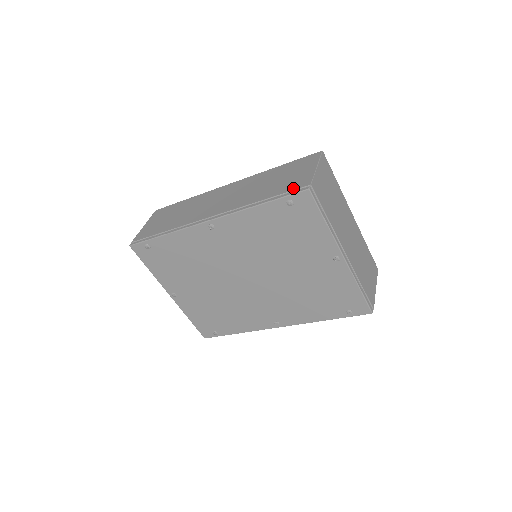
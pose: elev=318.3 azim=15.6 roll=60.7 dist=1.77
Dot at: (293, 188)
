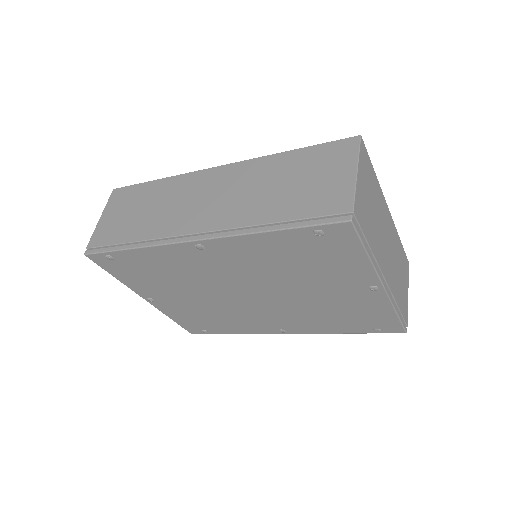
Dot at: (324, 211)
